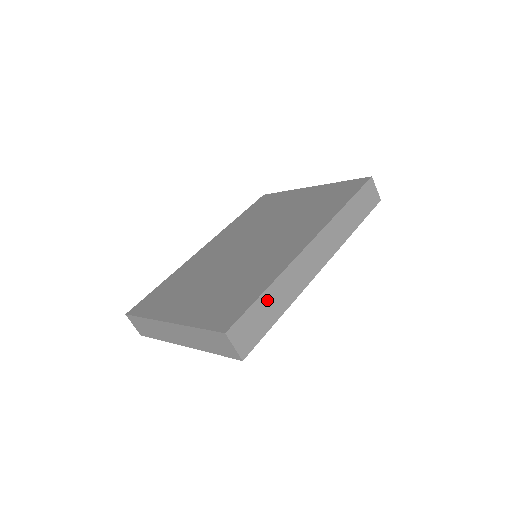
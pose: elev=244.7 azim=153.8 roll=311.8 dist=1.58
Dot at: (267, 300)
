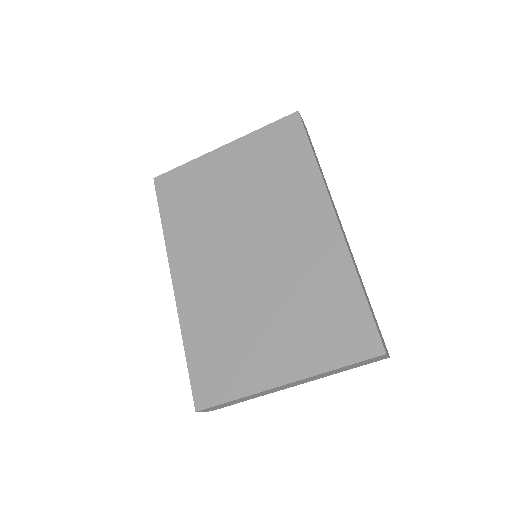
Dot at: (366, 297)
